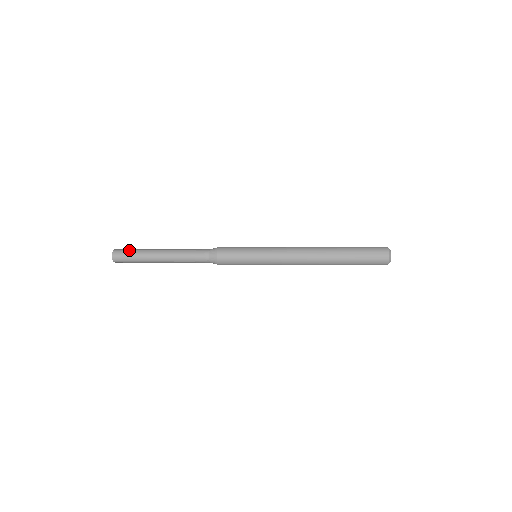
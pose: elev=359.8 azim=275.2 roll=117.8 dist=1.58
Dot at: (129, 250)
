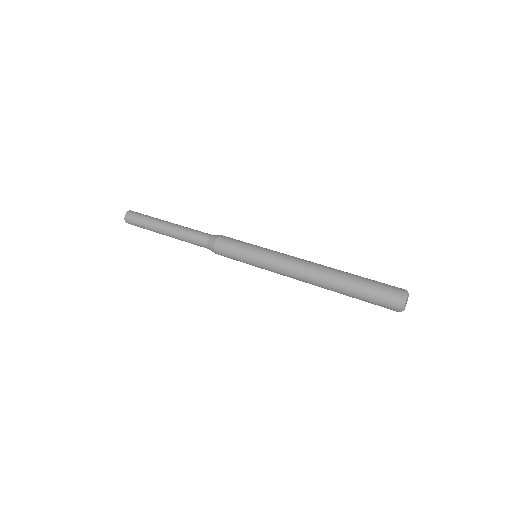
Dot at: (140, 216)
